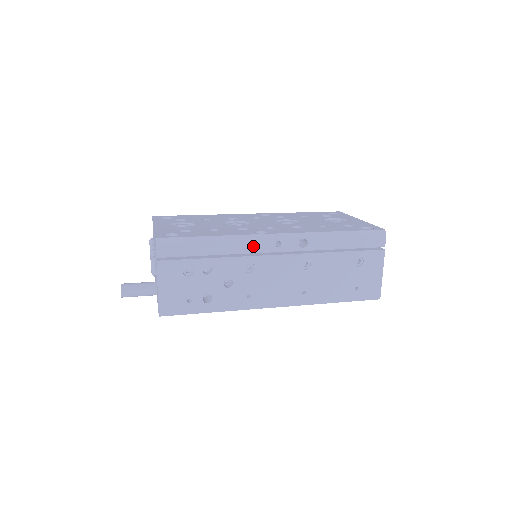
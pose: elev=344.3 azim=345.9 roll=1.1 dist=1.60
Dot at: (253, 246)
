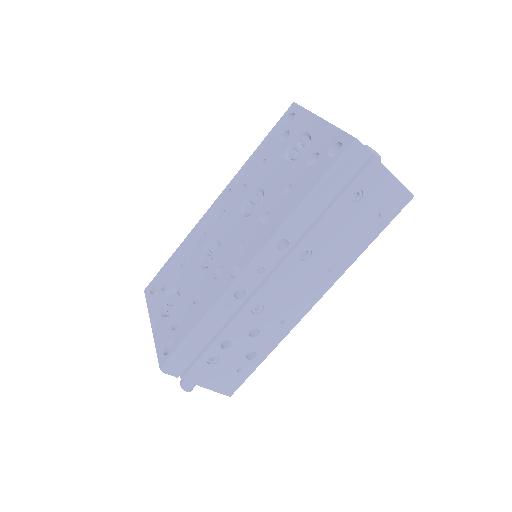
Dot at: occluded
